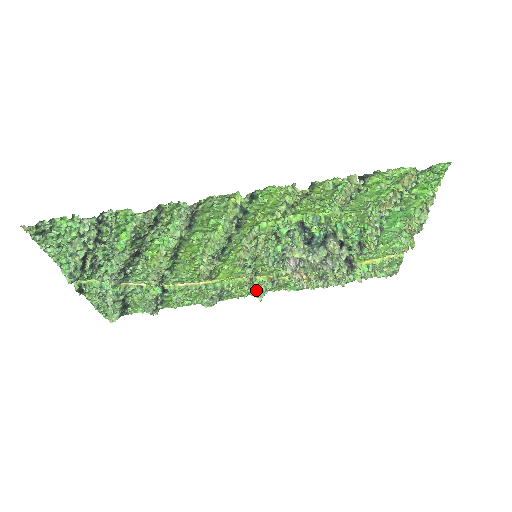
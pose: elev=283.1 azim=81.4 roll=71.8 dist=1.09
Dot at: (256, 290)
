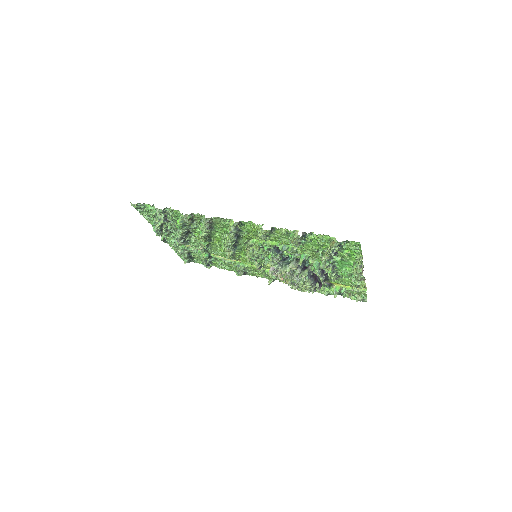
Dot at: (268, 276)
